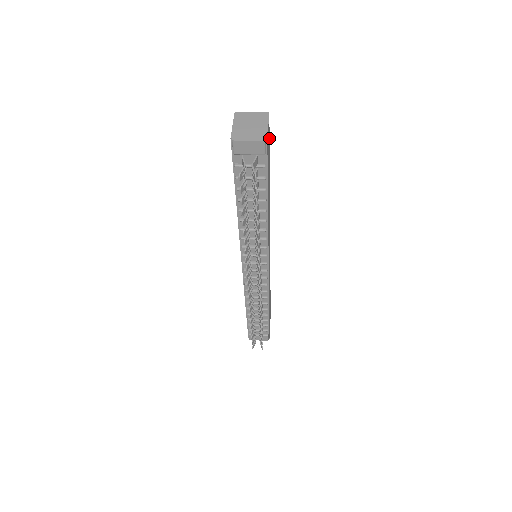
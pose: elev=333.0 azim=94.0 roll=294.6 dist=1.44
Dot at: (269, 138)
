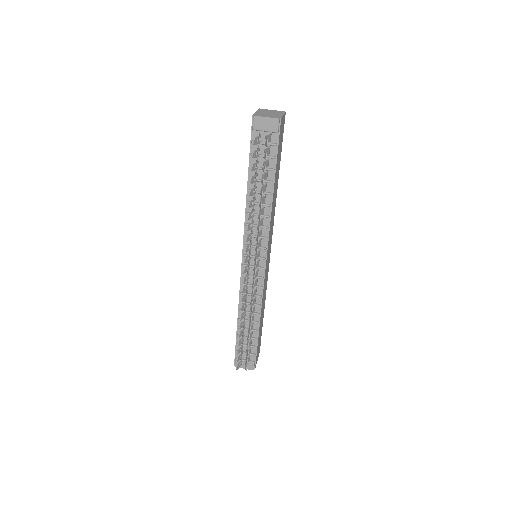
Dot at: occluded
